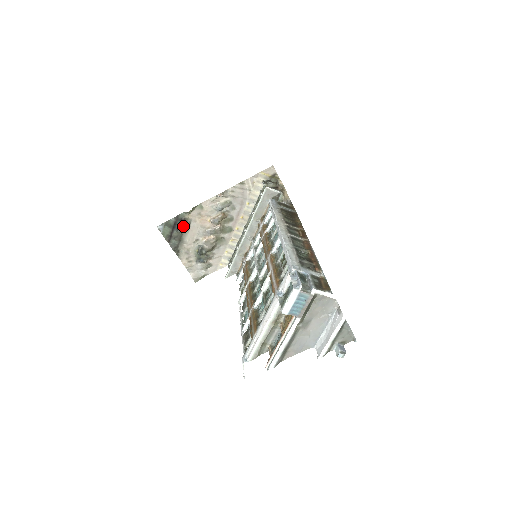
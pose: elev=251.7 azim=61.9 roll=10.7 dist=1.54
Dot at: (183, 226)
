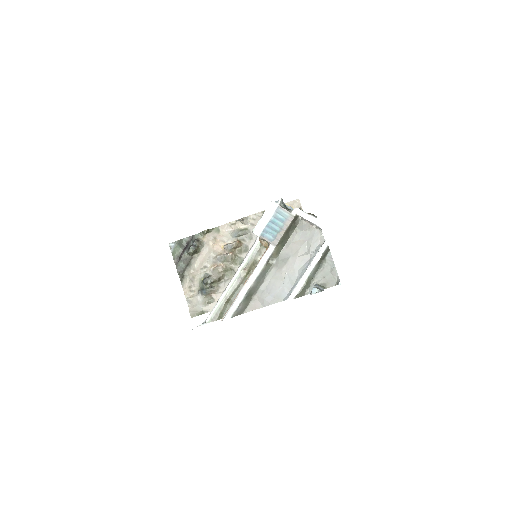
Dot at: (195, 246)
